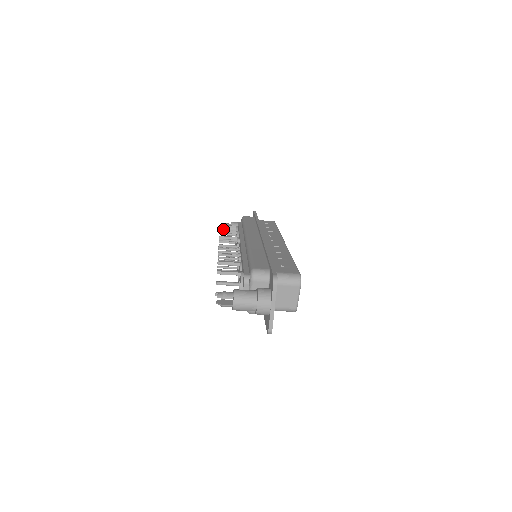
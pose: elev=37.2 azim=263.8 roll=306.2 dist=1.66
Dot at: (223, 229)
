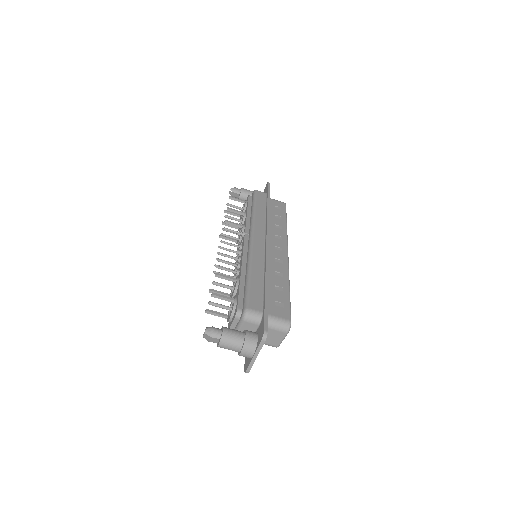
Dot at: (232, 193)
